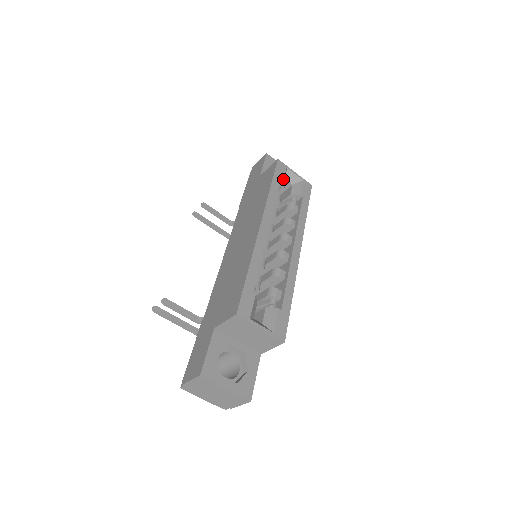
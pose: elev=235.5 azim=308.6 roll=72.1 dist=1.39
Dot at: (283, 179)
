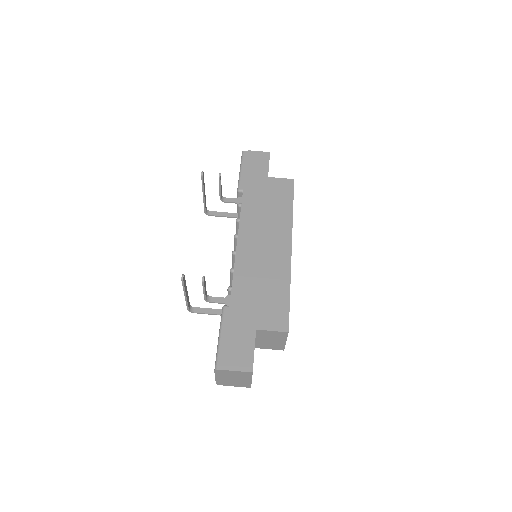
Dot at: occluded
